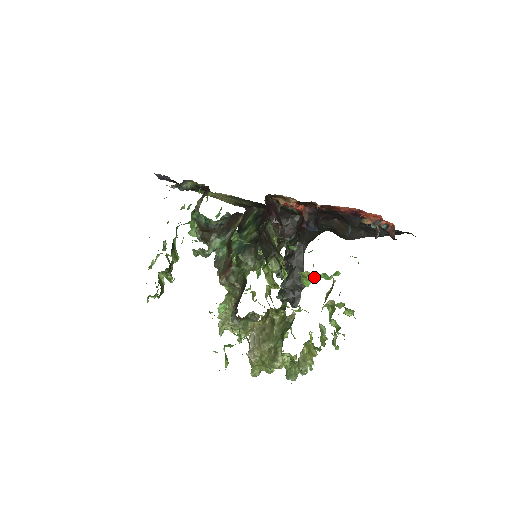
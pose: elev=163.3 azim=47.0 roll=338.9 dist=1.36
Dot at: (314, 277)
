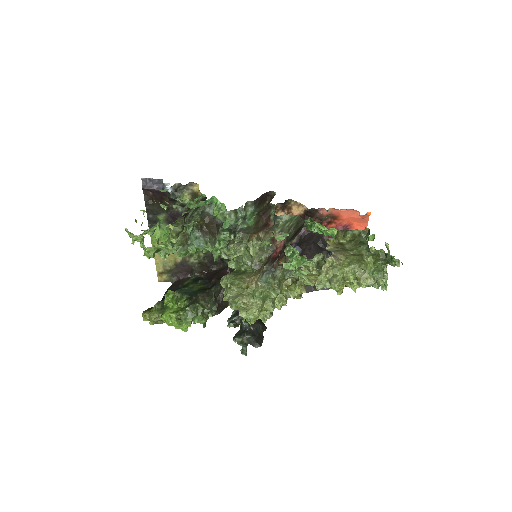
Dot at: occluded
